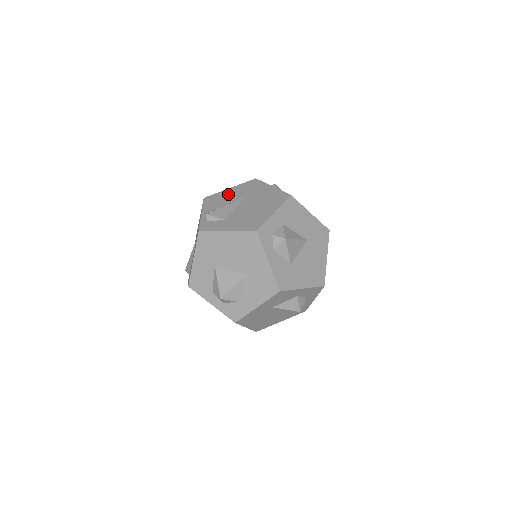
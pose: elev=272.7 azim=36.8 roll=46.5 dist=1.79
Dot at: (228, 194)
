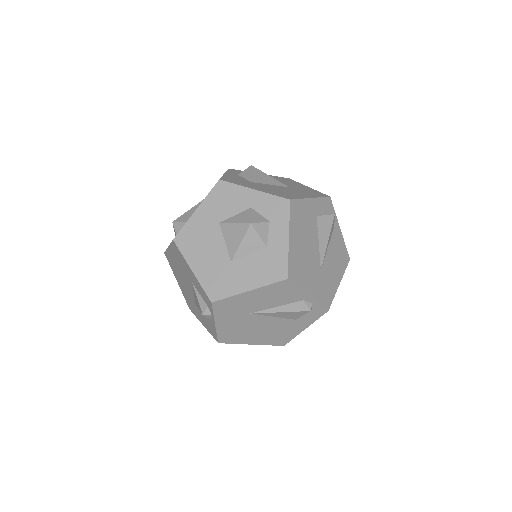
Dot at: occluded
